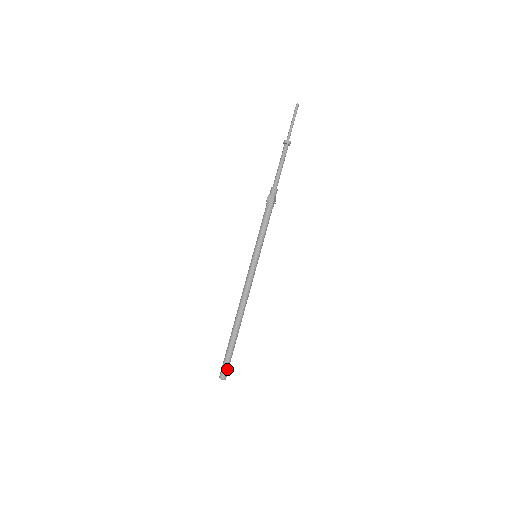
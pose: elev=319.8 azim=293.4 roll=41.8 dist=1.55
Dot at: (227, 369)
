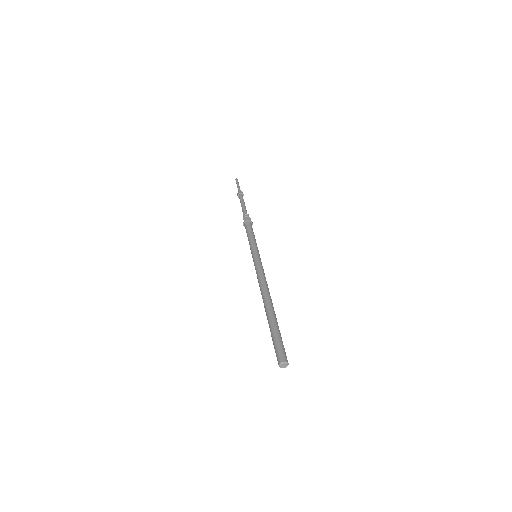
Dot at: (284, 351)
